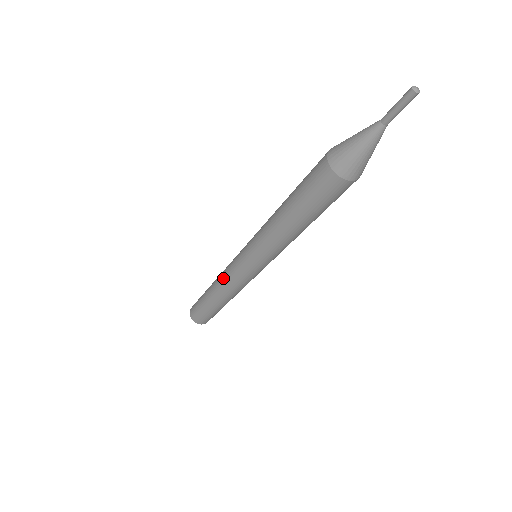
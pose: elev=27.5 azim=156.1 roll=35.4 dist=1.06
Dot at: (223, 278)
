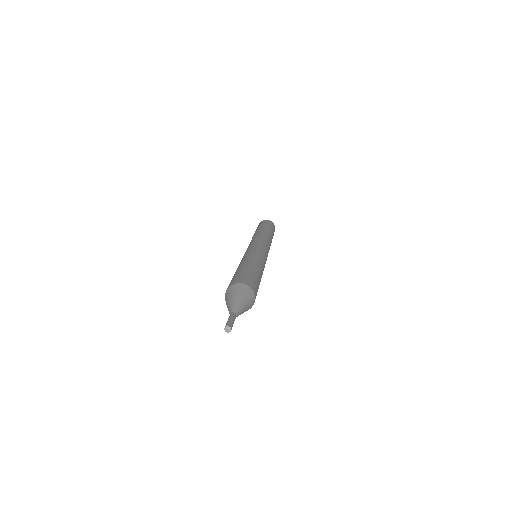
Dot at: occluded
